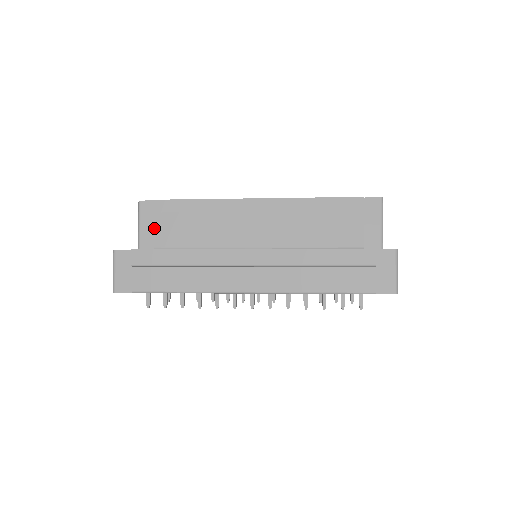
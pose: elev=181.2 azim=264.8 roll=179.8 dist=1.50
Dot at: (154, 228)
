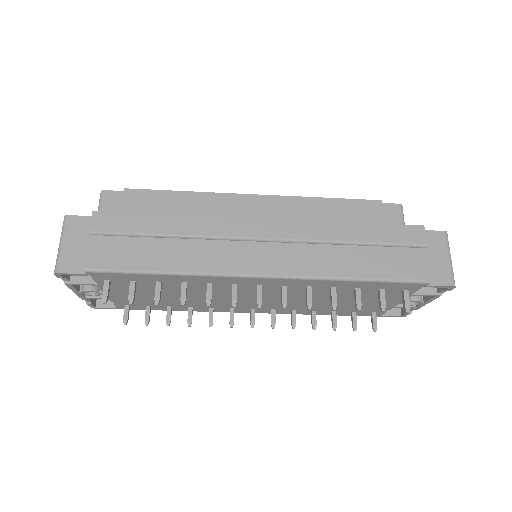
Dot at: occluded
